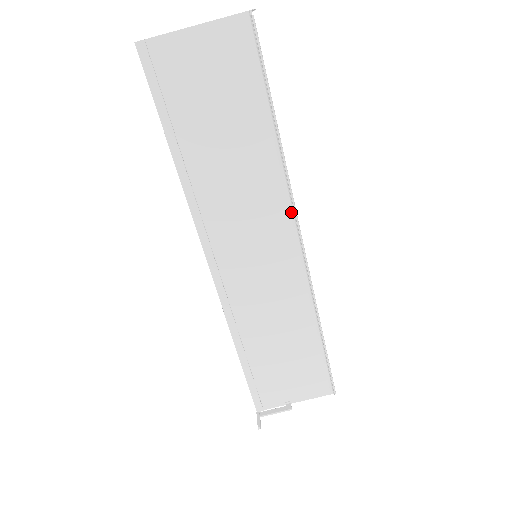
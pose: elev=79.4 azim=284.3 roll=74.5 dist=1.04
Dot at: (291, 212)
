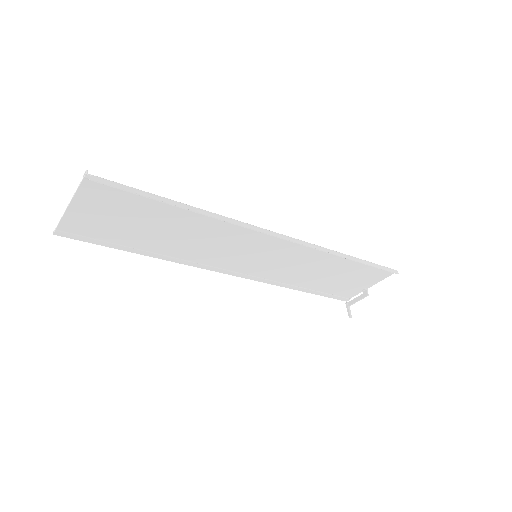
Dot at: (252, 229)
